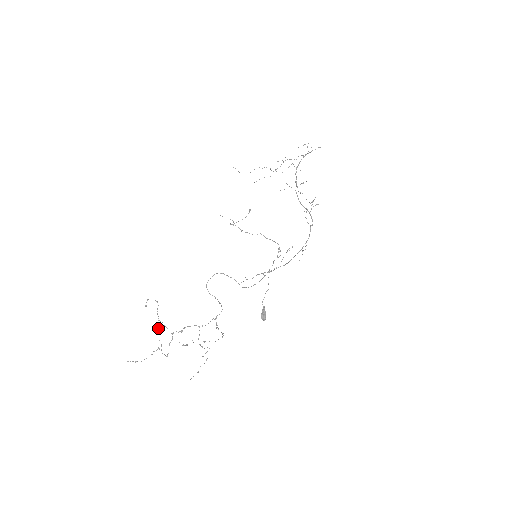
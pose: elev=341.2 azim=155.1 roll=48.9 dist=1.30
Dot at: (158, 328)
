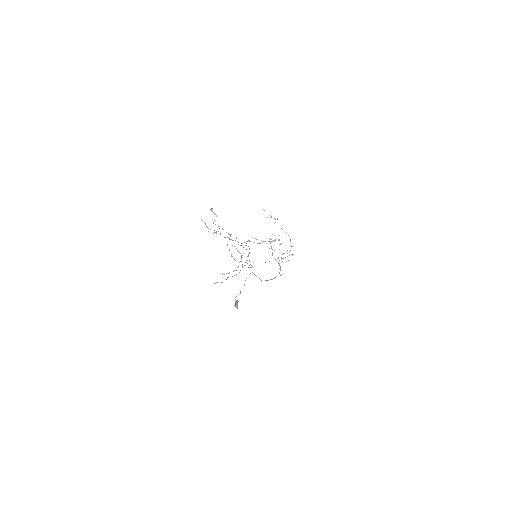
Dot at: occluded
